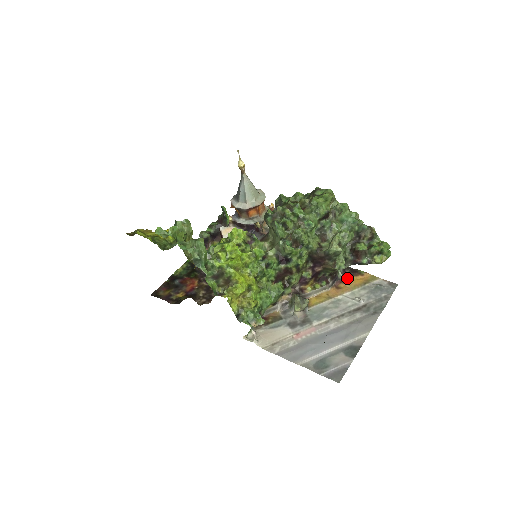
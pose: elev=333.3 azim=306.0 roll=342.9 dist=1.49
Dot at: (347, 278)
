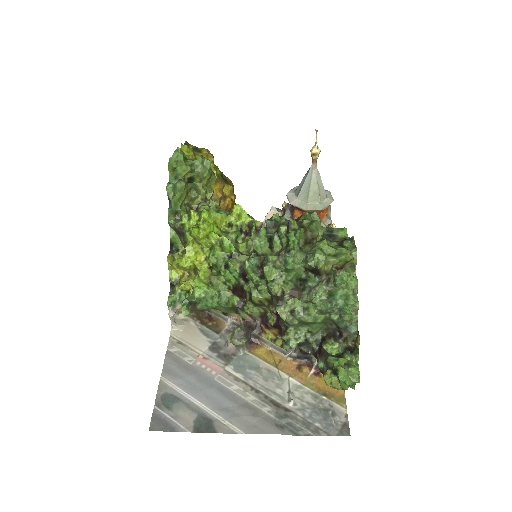
Dot at: occluded
